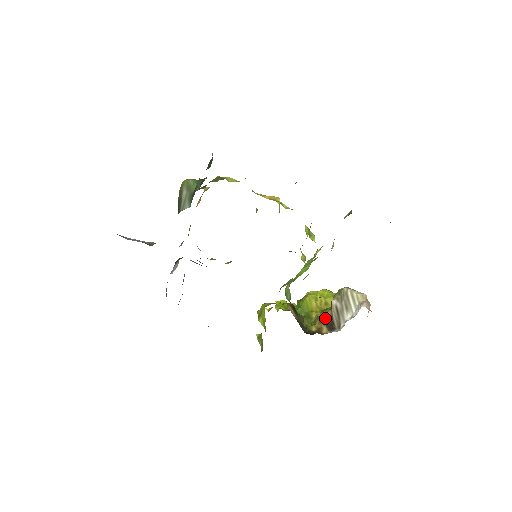
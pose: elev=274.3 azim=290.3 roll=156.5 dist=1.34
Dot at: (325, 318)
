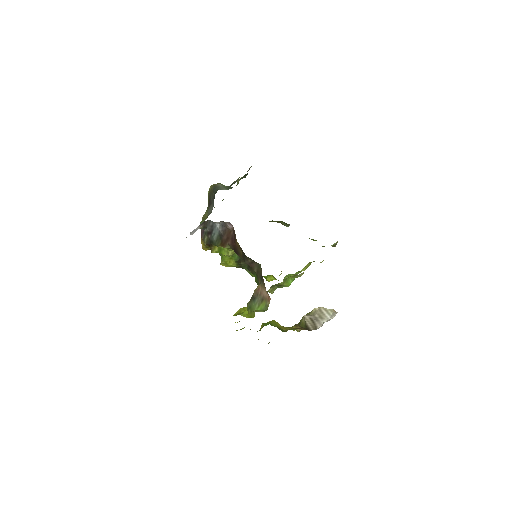
Dot at: (296, 330)
